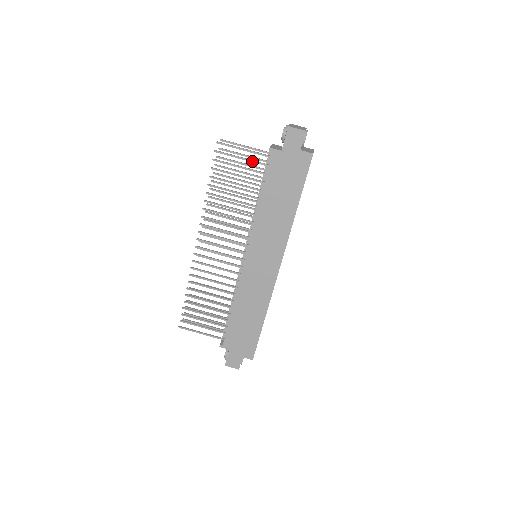
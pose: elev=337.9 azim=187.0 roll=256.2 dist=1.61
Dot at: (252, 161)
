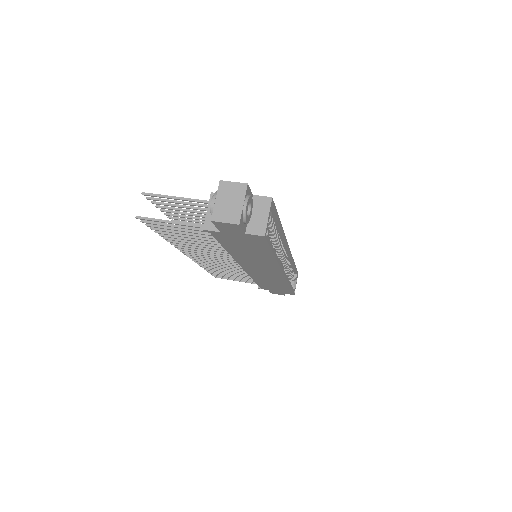
Dot at: occluded
